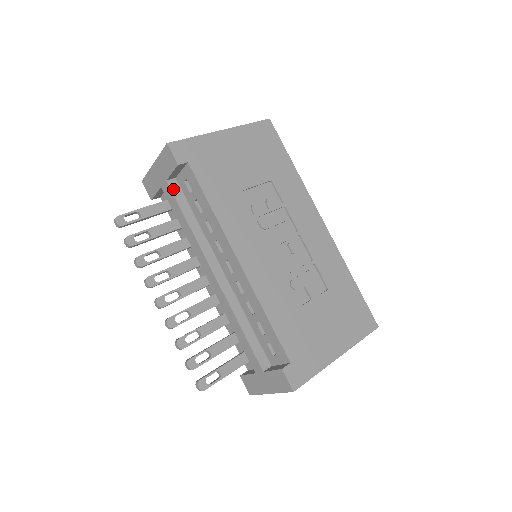
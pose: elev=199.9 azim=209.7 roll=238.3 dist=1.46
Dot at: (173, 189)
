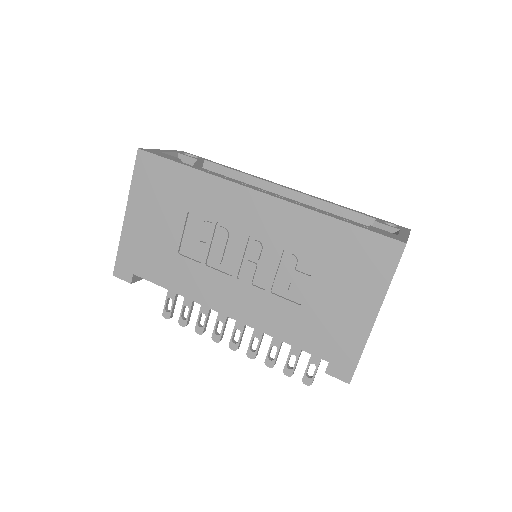
Dot at: occluded
